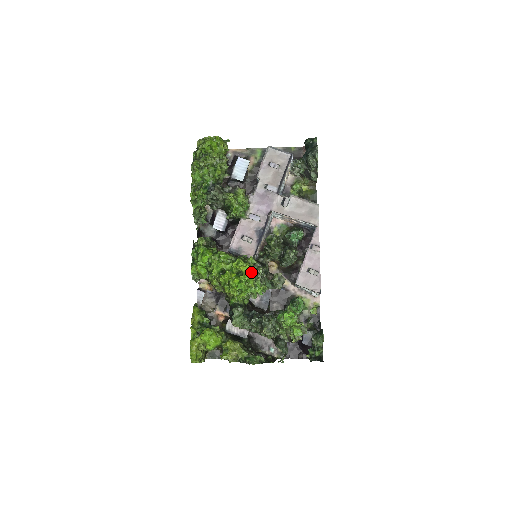
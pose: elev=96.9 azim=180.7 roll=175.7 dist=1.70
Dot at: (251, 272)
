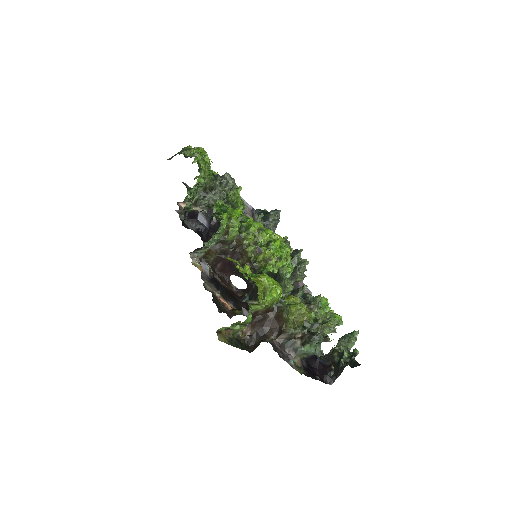
Dot at: occluded
